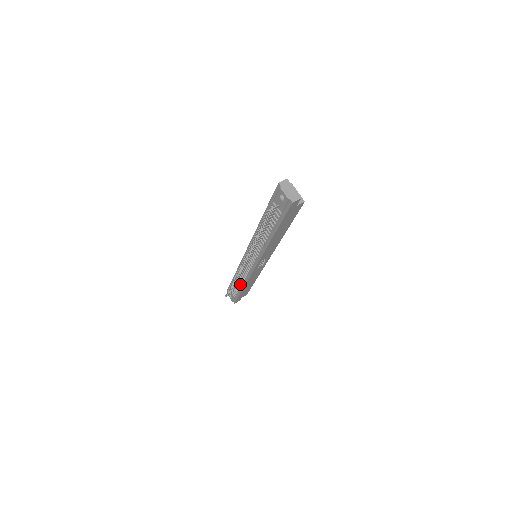
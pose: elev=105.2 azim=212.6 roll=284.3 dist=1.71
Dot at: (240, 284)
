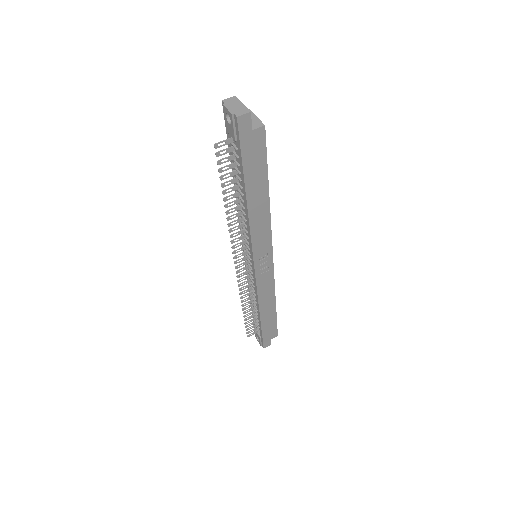
Dot at: (256, 311)
